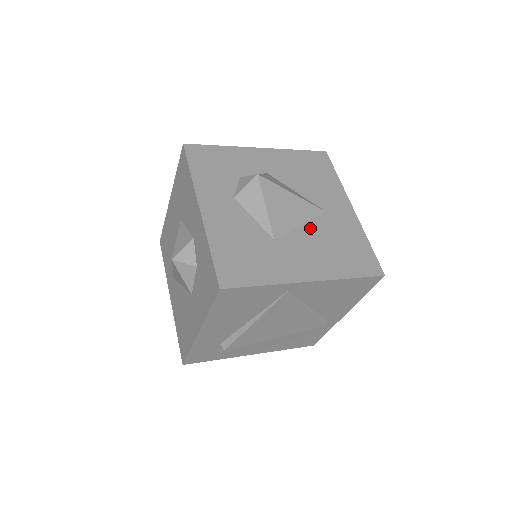
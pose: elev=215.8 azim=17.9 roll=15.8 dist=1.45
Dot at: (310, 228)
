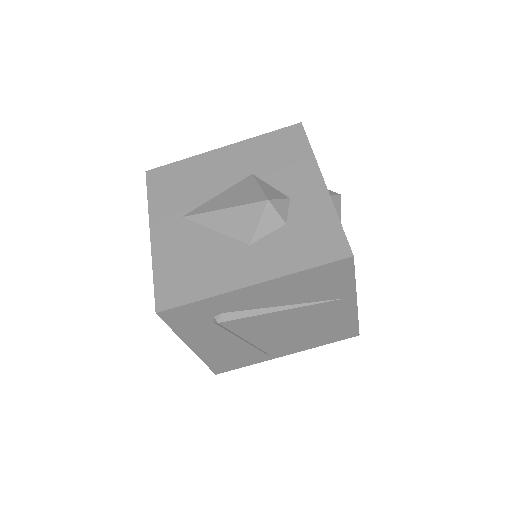
Dot at: occluded
